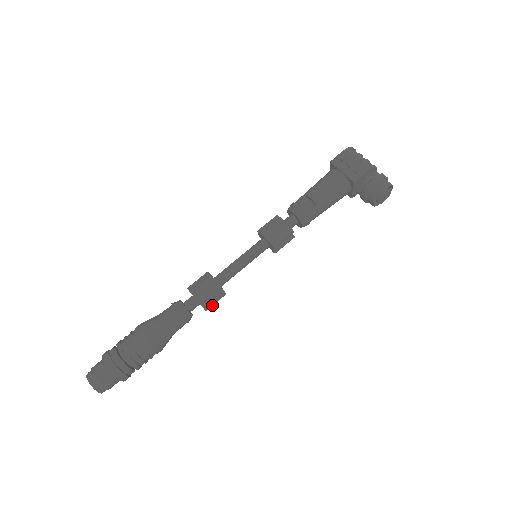
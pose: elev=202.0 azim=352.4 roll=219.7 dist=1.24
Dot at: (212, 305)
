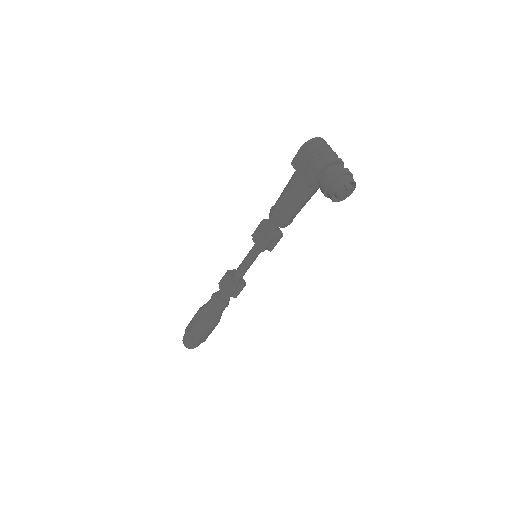
Dot at: (238, 294)
